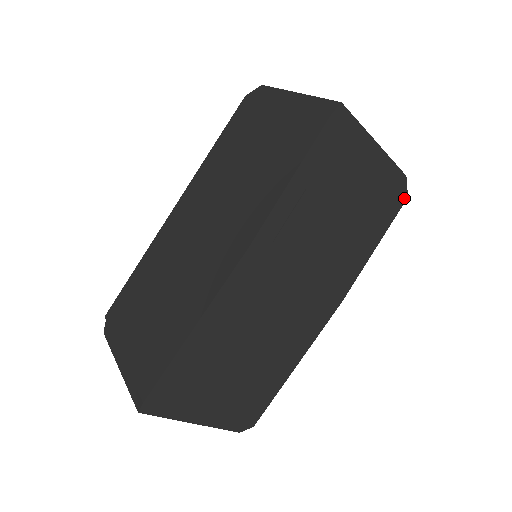
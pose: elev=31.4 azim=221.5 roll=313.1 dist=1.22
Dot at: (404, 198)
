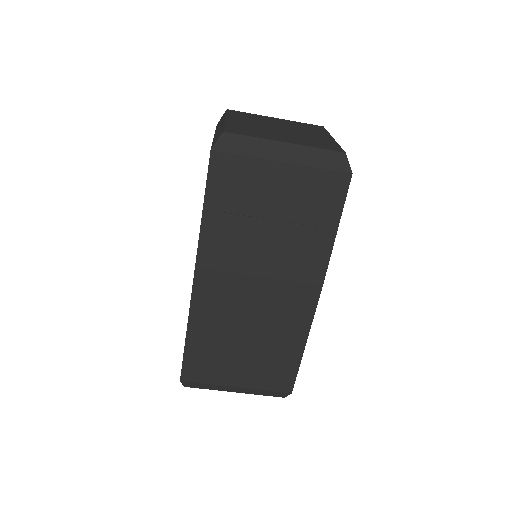
Dot at: (347, 176)
